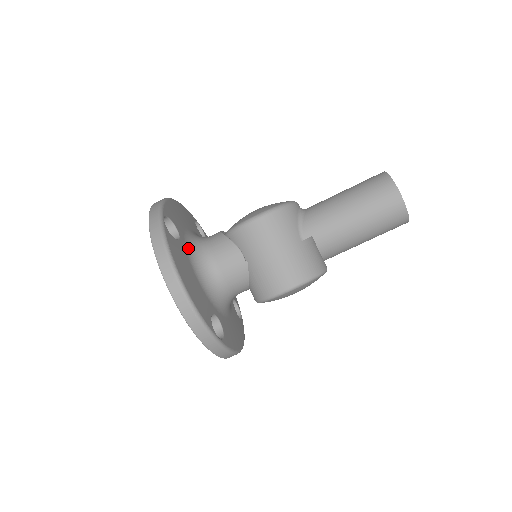
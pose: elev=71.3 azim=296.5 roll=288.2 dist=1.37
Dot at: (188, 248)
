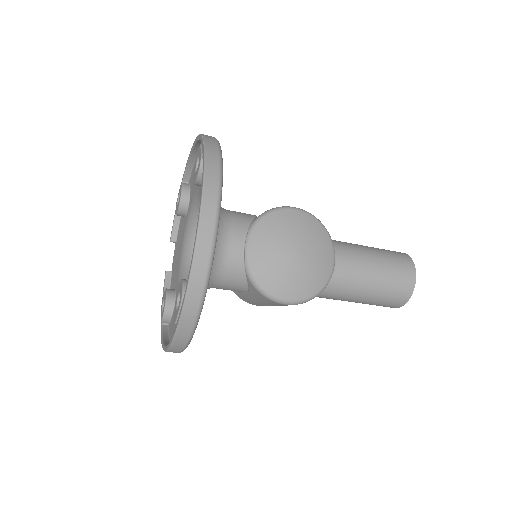
Dot at: occluded
